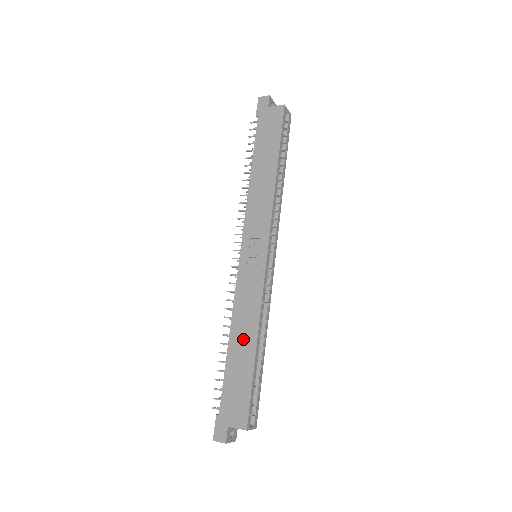
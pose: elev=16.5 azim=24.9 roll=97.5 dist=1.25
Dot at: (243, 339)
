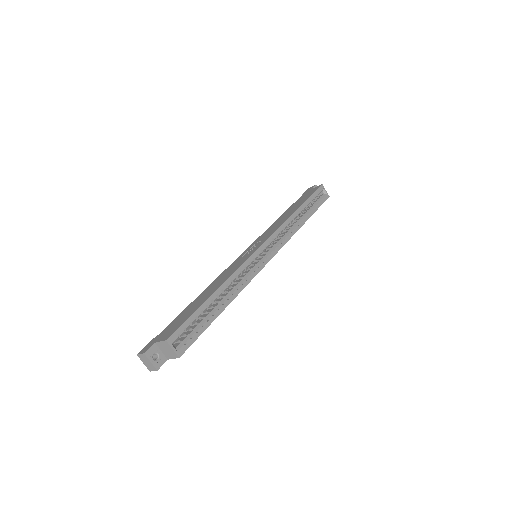
Dot at: (209, 291)
